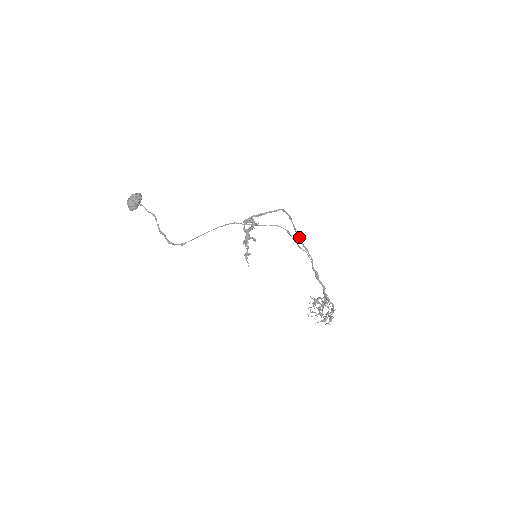
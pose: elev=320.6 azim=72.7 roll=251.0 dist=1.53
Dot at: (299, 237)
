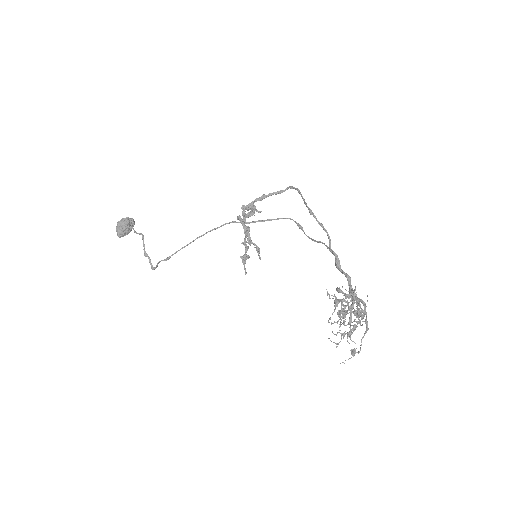
Dot at: (310, 210)
